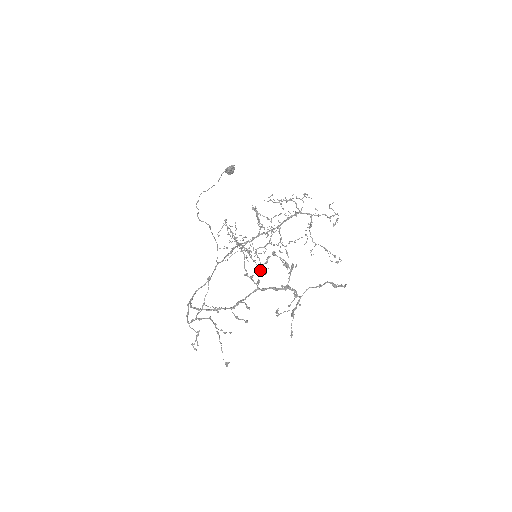
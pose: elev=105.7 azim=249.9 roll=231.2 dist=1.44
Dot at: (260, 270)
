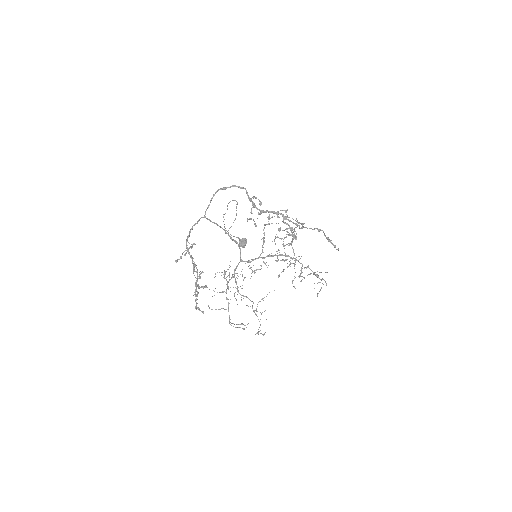
Dot at: (255, 270)
